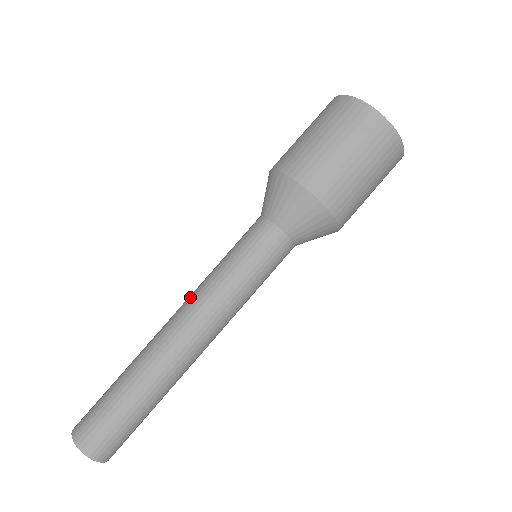
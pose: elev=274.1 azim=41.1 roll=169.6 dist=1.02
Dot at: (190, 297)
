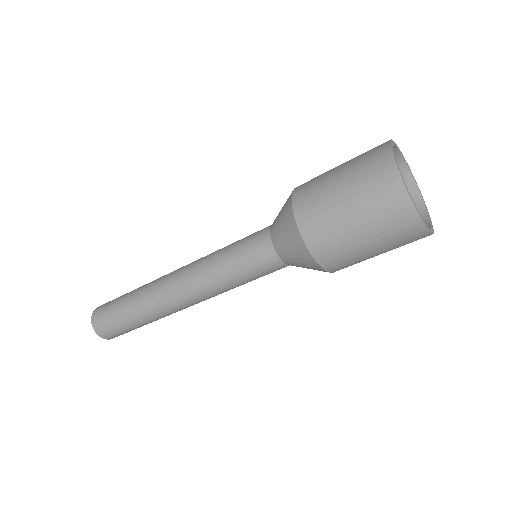
Dot at: (200, 294)
